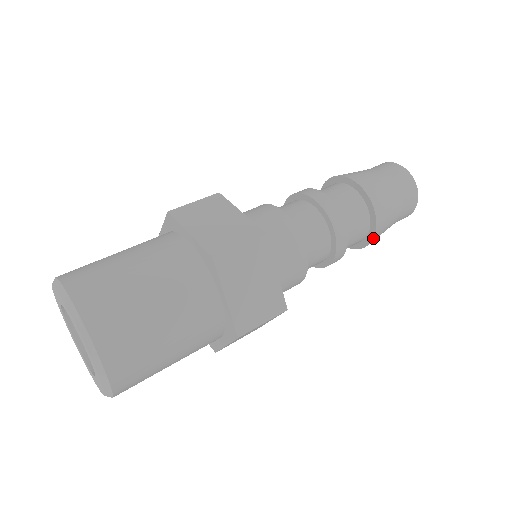
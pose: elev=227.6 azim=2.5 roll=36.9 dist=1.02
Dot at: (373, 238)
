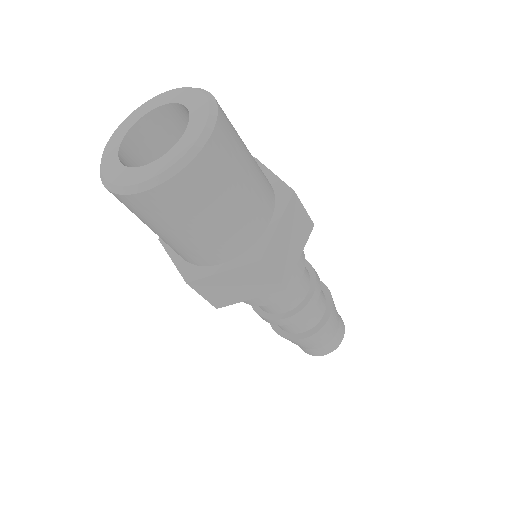
Dot at: (314, 334)
